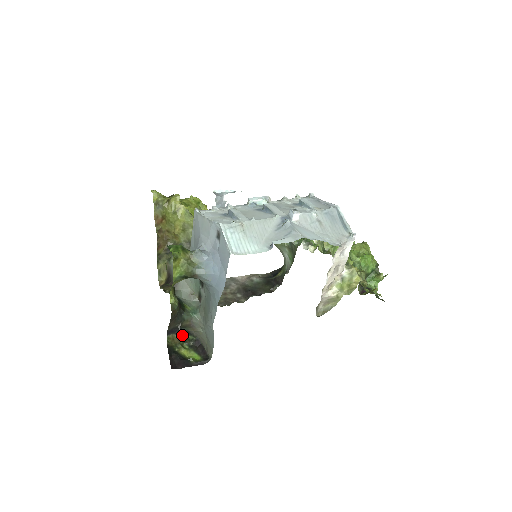
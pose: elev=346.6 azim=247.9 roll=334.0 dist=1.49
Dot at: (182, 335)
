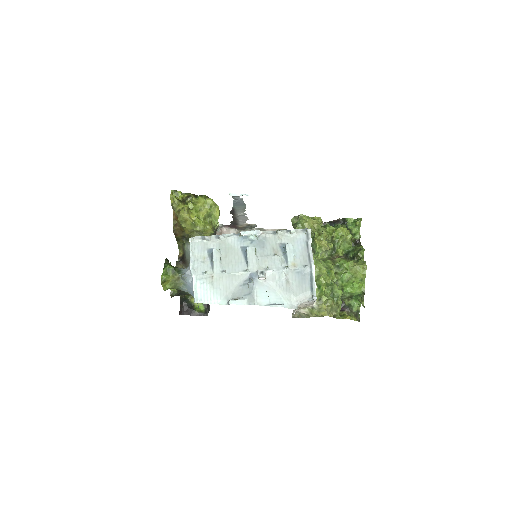
Dot at: occluded
